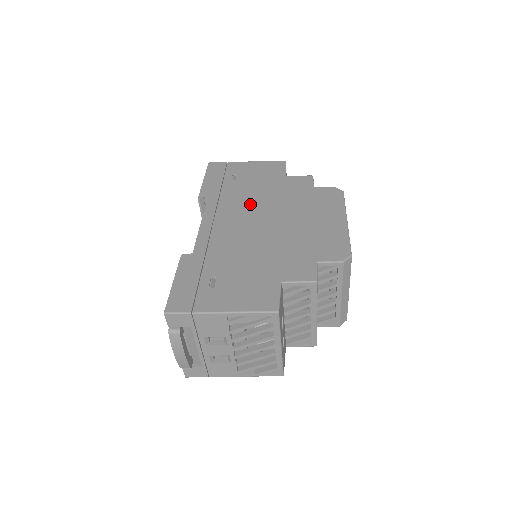
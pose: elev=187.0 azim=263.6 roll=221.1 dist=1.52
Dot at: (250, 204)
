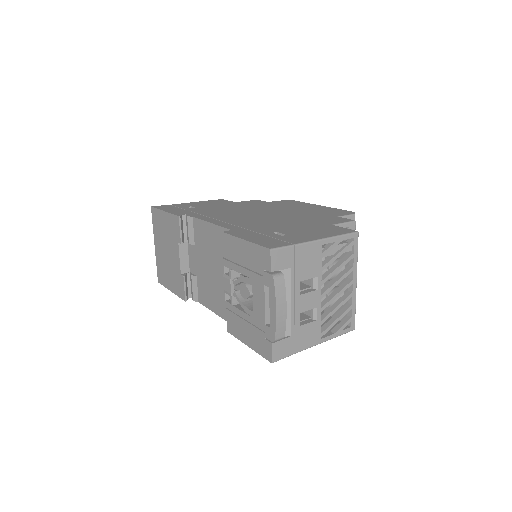
Dot at: (233, 211)
